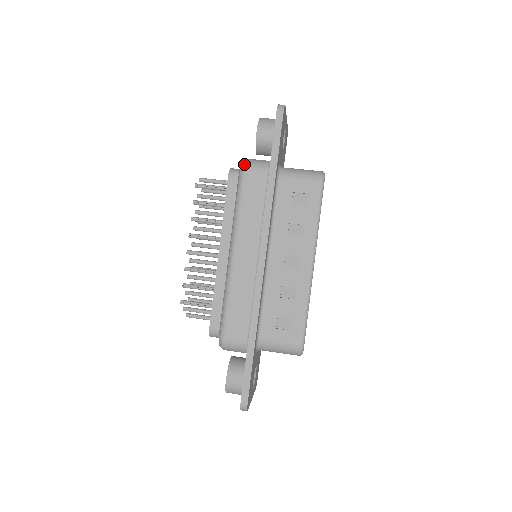
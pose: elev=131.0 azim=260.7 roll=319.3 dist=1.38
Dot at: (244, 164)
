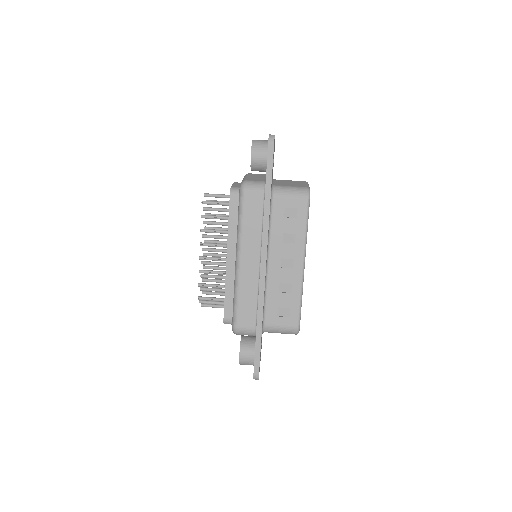
Dot at: (243, 186)
